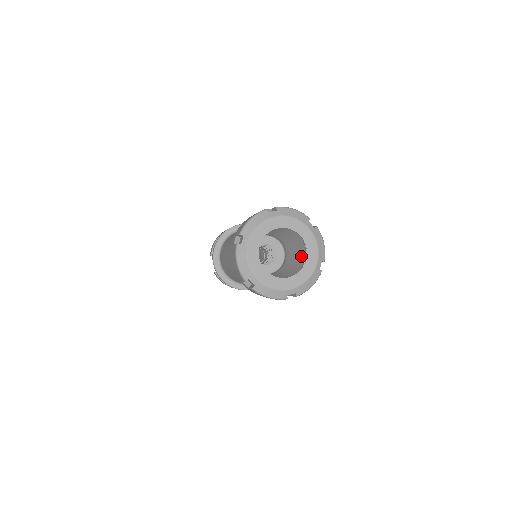
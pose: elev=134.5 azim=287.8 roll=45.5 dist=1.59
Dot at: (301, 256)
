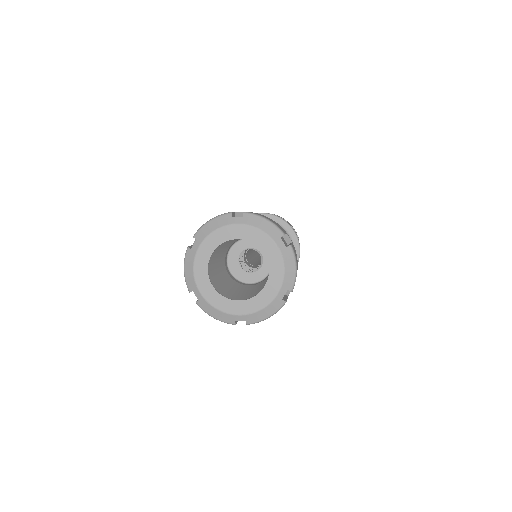
Dot at: occluded
